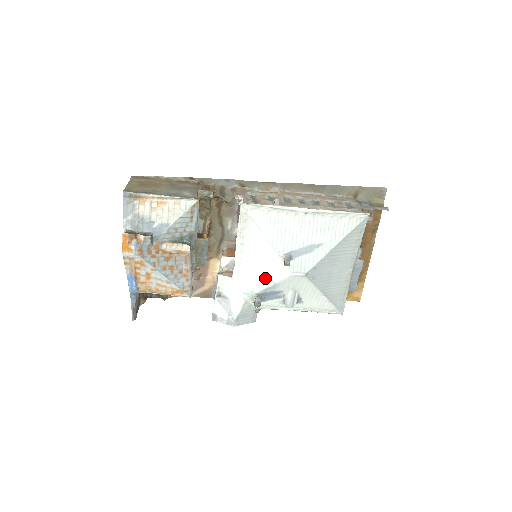
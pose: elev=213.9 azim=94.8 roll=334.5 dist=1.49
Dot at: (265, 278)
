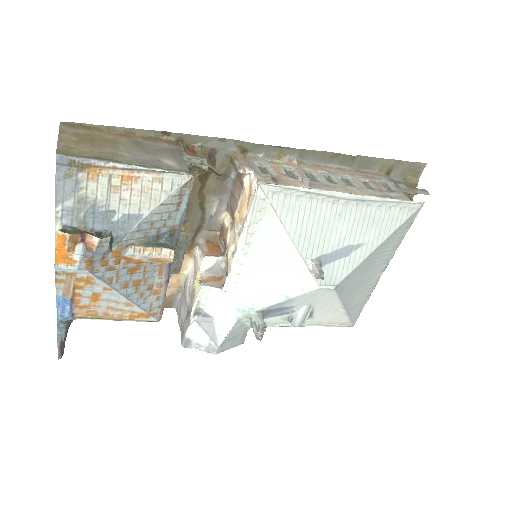
Dot at: (275, 291)
